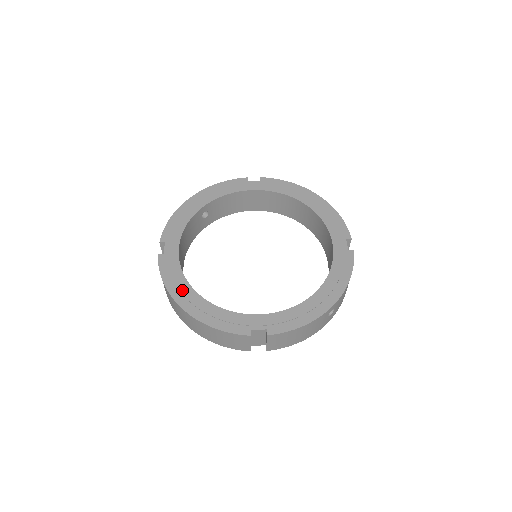
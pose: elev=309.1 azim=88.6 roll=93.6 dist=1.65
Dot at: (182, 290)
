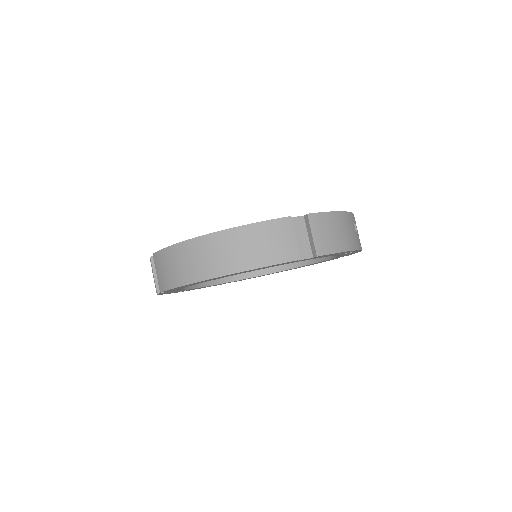
Dot at: occluded
